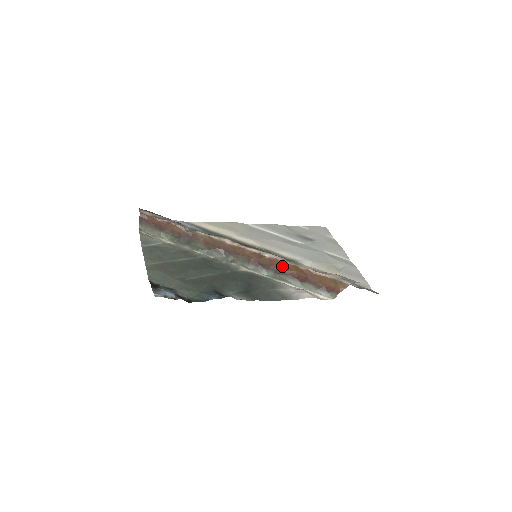
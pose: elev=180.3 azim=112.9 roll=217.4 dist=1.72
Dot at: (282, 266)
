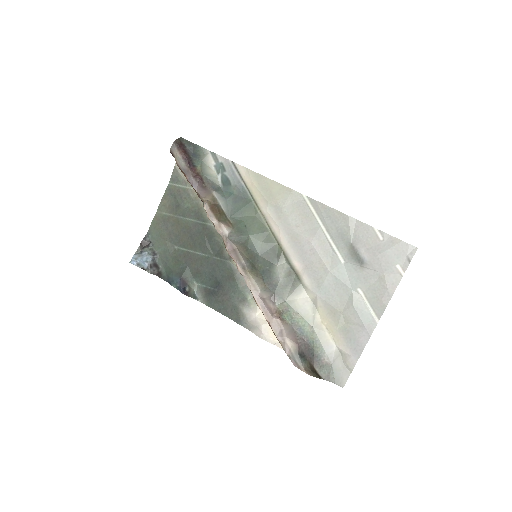
Dot at: occluded
